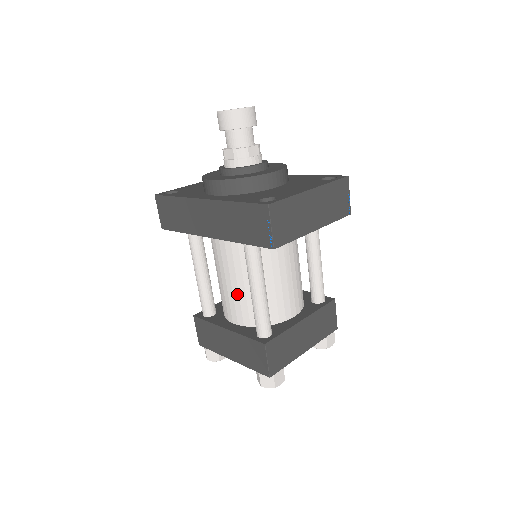
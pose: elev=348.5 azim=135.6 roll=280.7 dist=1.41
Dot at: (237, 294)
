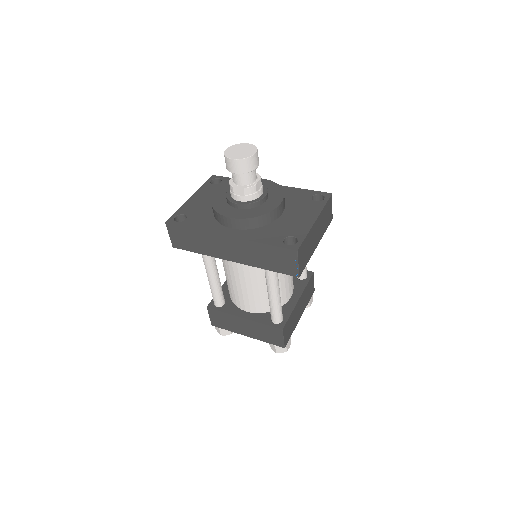
Dot at: (252, 294)
